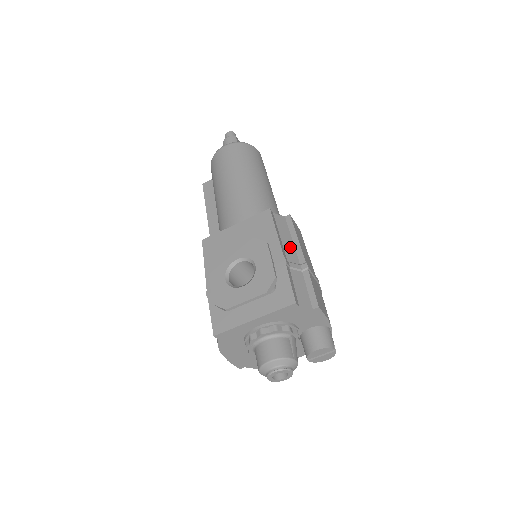
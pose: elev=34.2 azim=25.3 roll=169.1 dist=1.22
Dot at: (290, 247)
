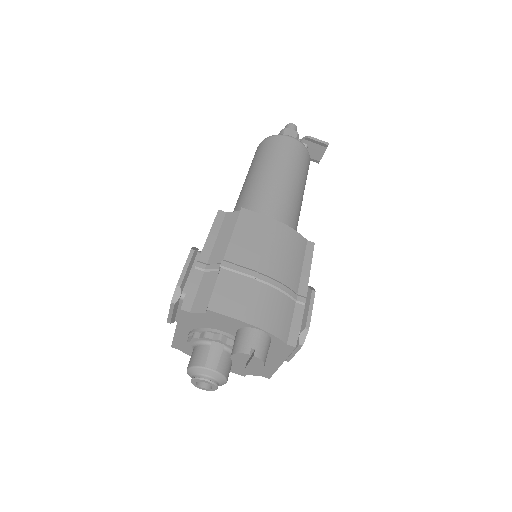
Dot at: (222, 246)
